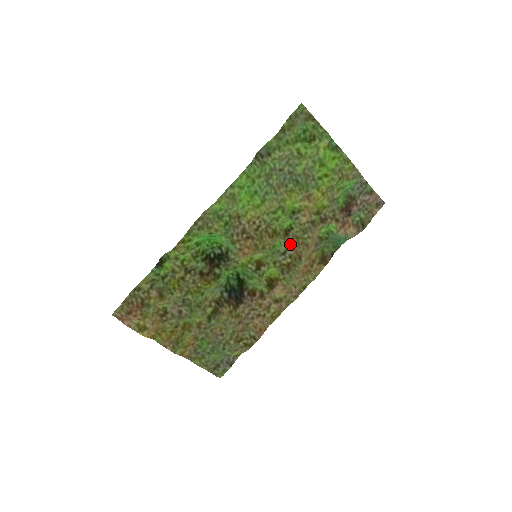
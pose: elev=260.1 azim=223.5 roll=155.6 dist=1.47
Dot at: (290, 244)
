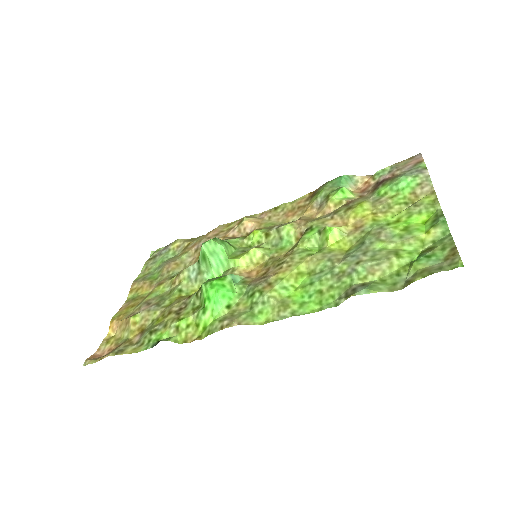
Dot at: (296, 226)
